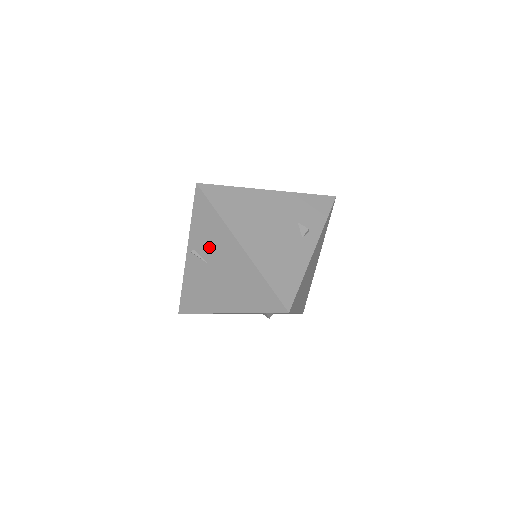
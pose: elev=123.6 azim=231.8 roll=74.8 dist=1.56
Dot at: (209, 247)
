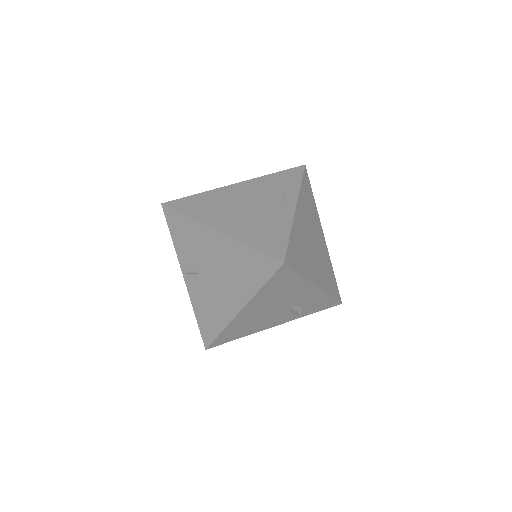
Dot at: (196, 255)
